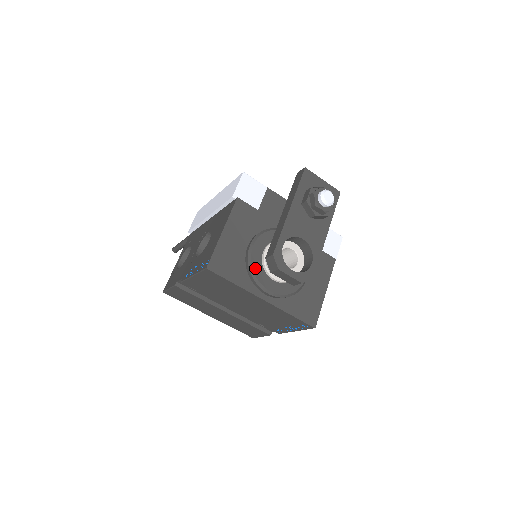
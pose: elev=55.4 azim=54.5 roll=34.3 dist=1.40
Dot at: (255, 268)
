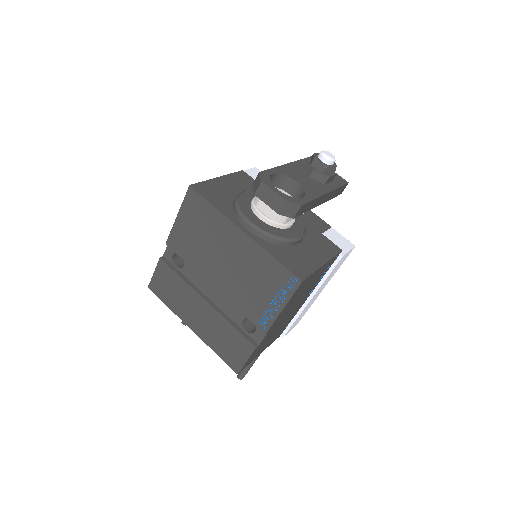
Dot at: (241, 203)
